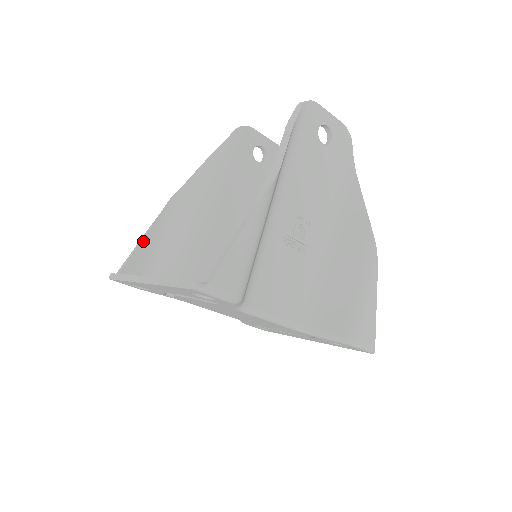
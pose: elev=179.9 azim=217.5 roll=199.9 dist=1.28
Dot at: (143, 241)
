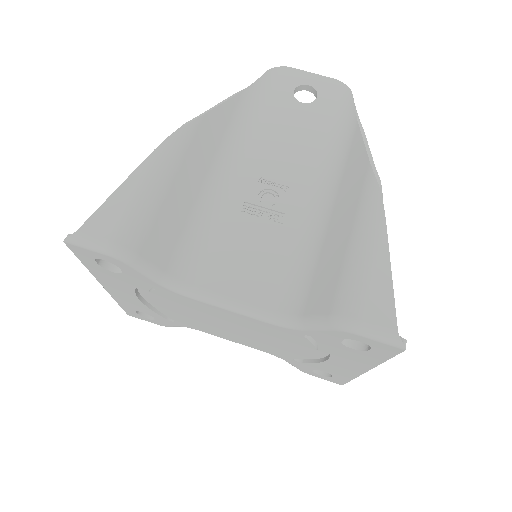
Dot at: occluded
